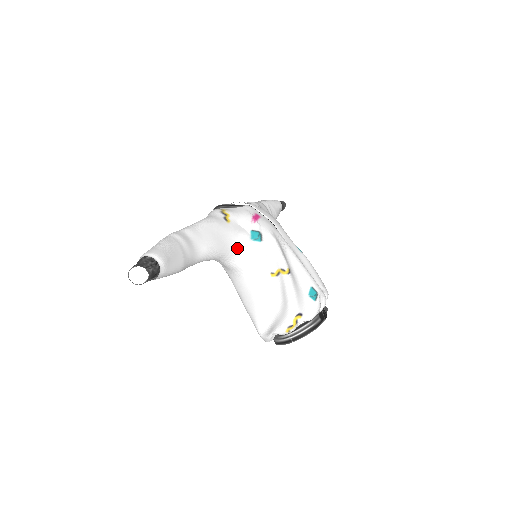
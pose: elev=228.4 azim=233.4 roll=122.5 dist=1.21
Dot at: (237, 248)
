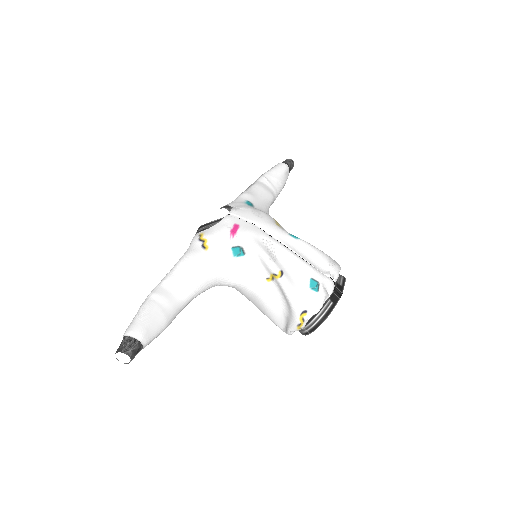
Dot at: (223, 271)
